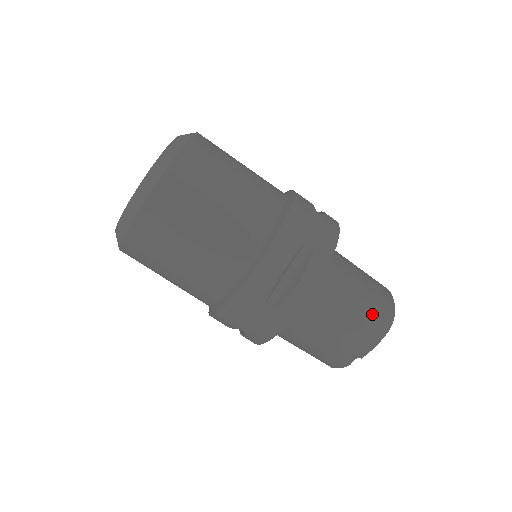
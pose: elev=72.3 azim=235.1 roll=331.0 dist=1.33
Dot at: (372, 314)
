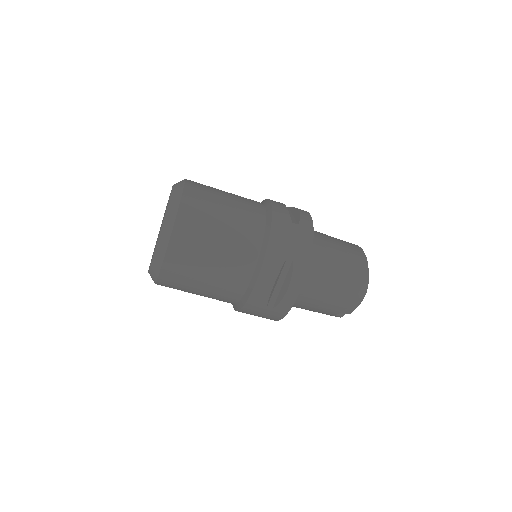
Dot at: (350, 288)
